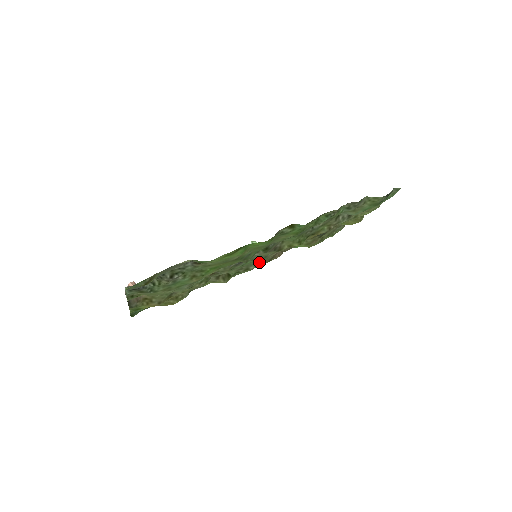
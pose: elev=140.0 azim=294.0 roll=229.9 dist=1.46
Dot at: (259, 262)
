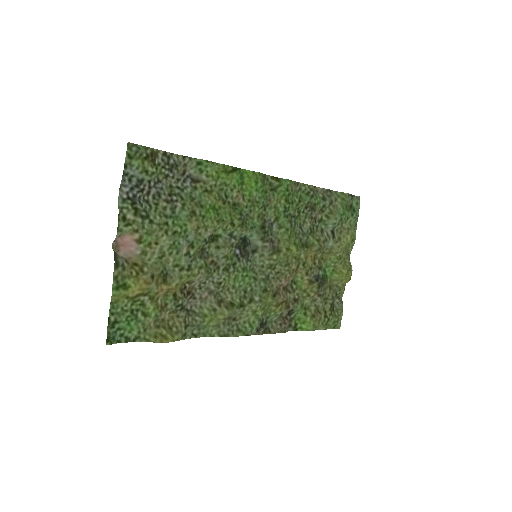
Dot at: (263, 291)
